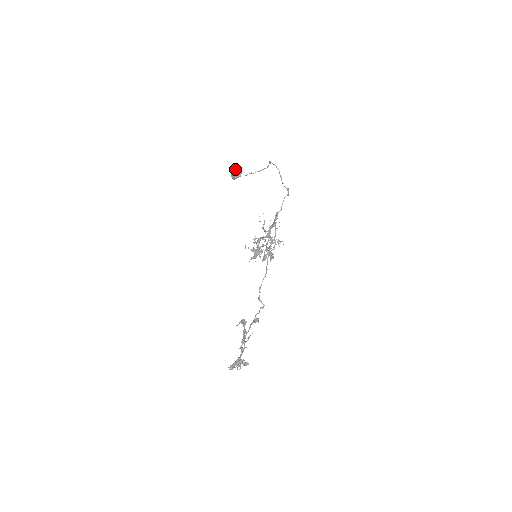
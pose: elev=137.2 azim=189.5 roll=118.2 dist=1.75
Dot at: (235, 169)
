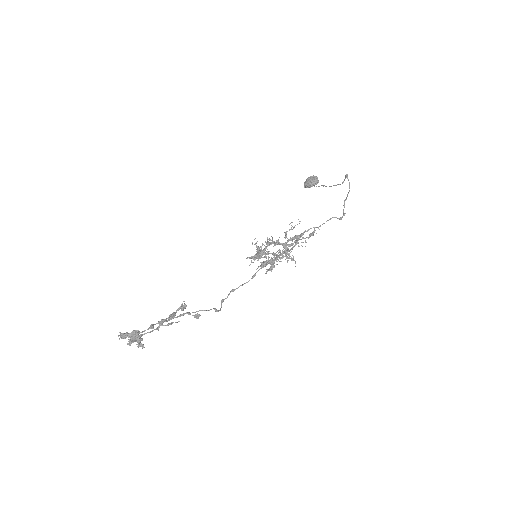
Dot at: (313, 177)
